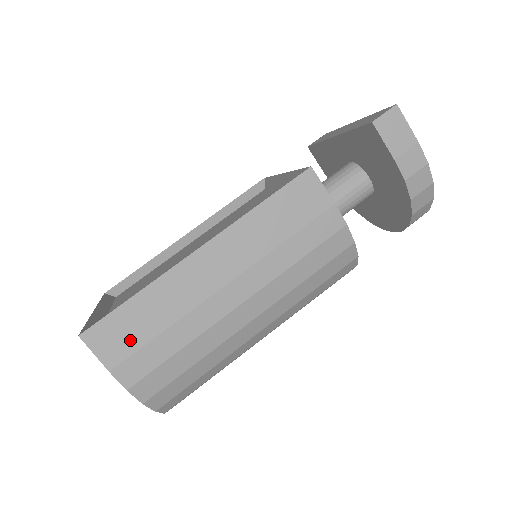
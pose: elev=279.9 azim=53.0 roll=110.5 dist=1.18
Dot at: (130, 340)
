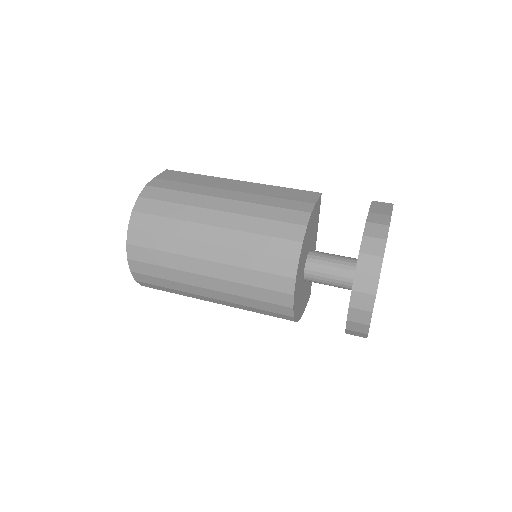
Dot at: (175, 178)
